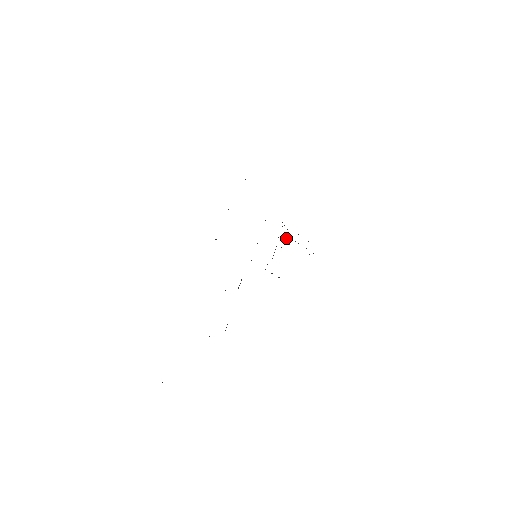
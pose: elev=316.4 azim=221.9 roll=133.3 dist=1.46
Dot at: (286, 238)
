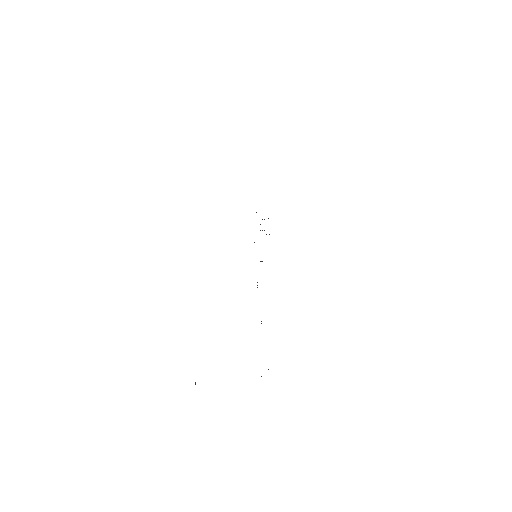
Dot at: occluded
